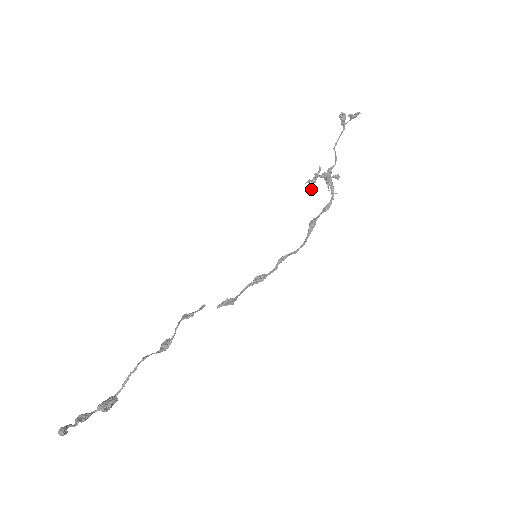
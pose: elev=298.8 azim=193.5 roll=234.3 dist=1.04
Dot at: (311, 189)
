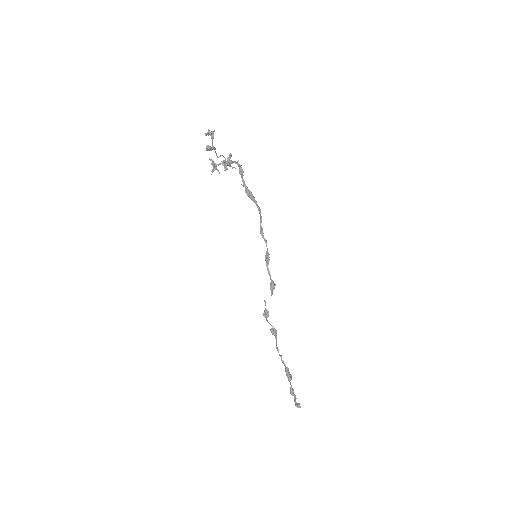
Dot at: (219, 173)
